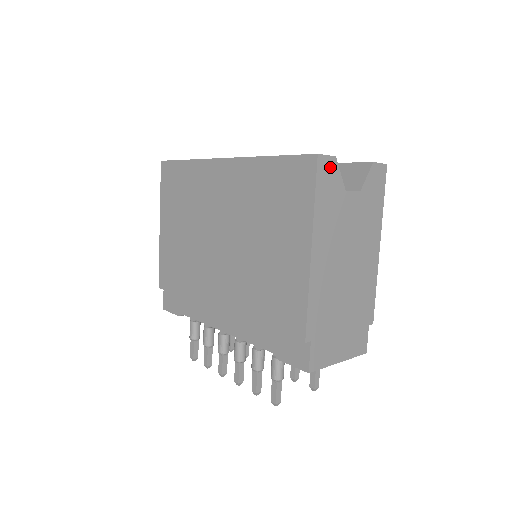
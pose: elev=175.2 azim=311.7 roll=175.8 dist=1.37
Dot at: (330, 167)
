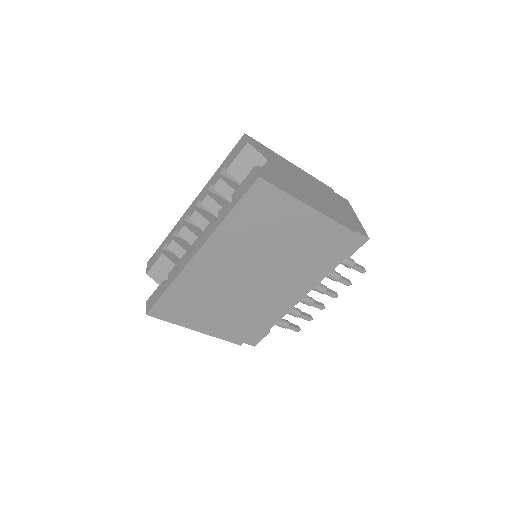
Dot at: (263, 172)
